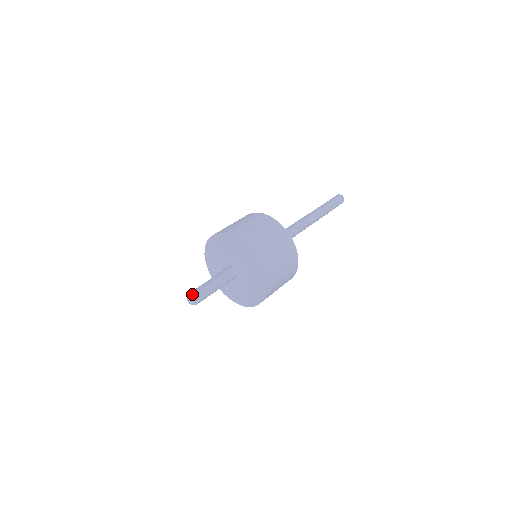
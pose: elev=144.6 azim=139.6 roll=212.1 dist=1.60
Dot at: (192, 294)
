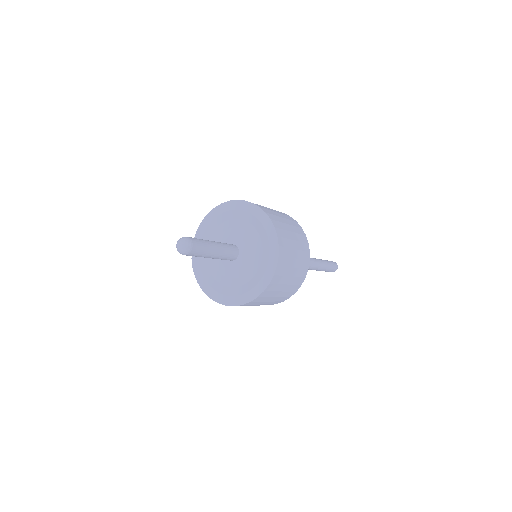
Dot at: (190, 240)
